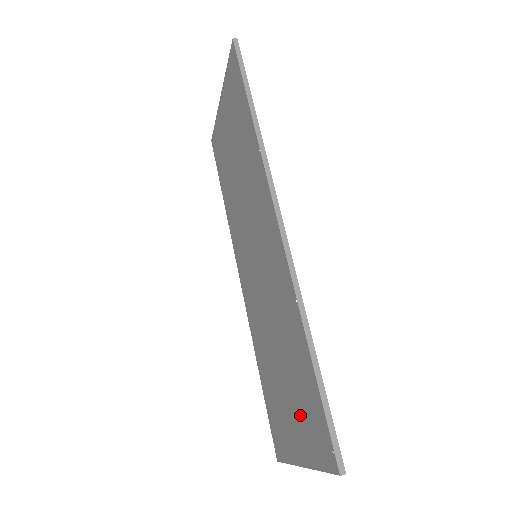
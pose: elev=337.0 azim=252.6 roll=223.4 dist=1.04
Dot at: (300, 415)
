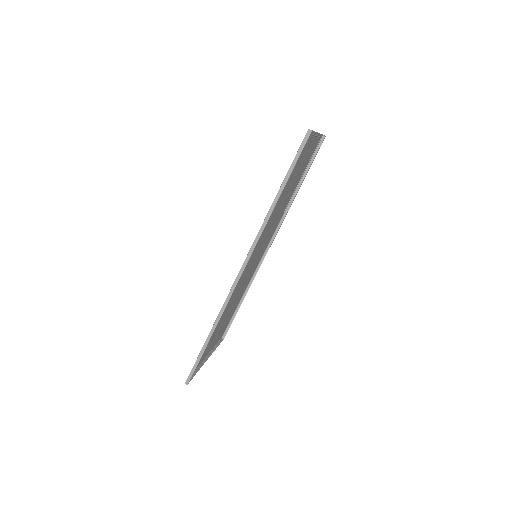
Dot at: (209, 345)
